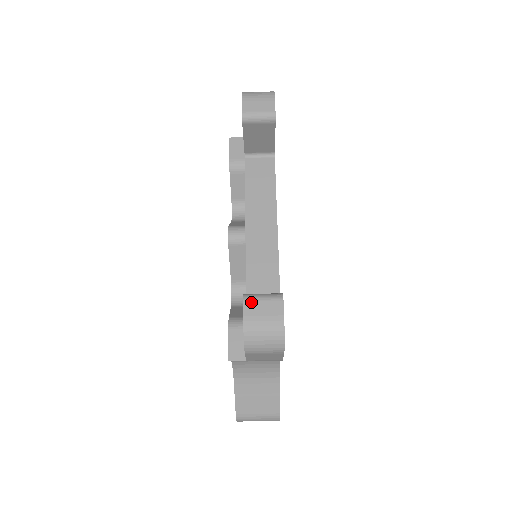
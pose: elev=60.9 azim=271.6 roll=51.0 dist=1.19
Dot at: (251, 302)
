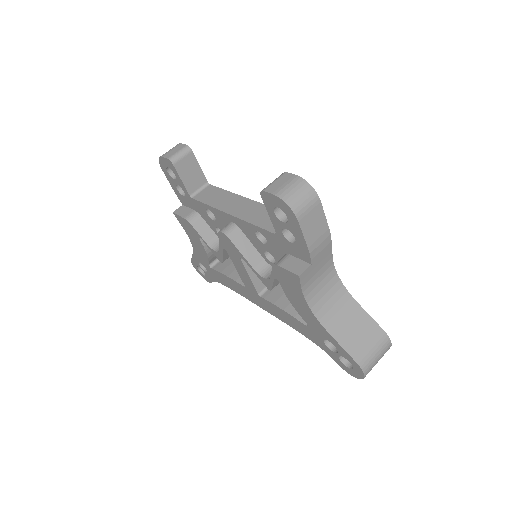
Dot at: (268, 187)
